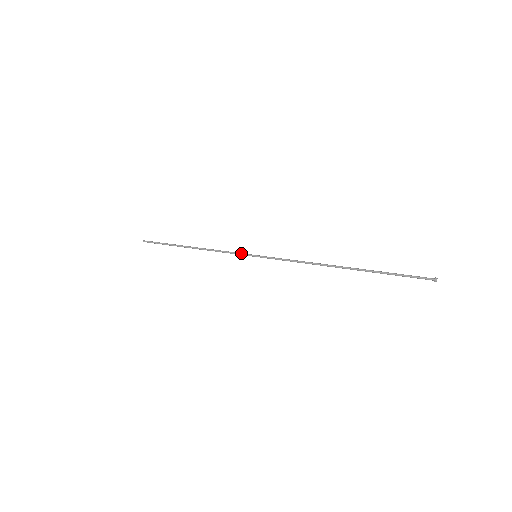
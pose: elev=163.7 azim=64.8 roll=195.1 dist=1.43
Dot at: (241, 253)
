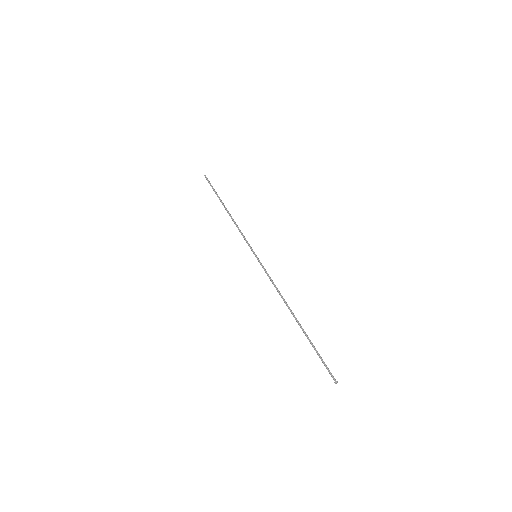
Dot at: (249, 245)
